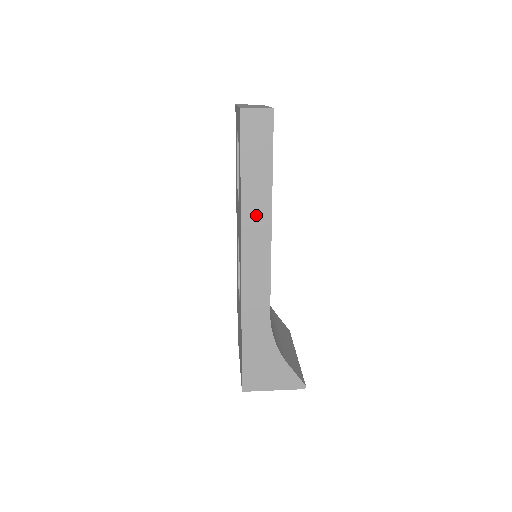
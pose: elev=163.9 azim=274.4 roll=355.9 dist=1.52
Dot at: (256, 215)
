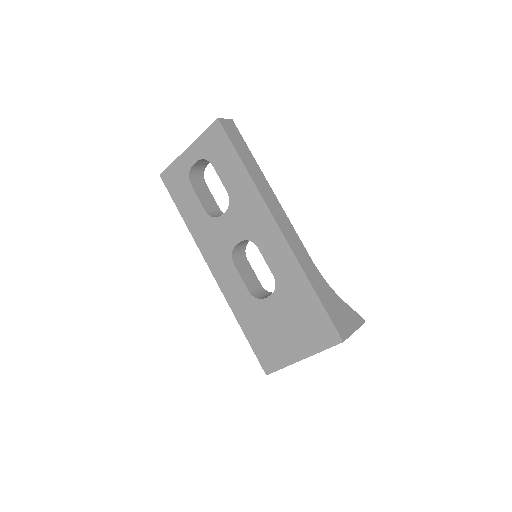
Dot at: (263, 187)
